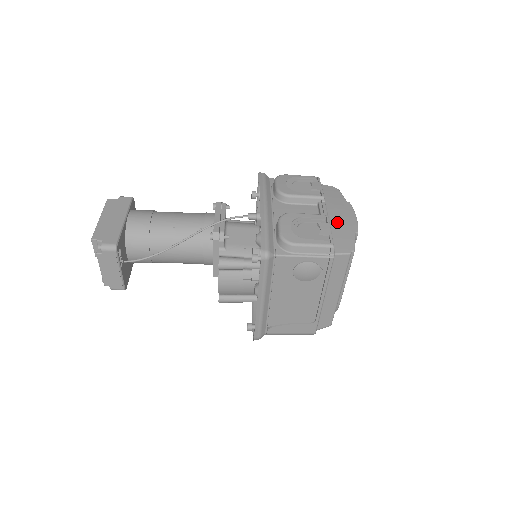
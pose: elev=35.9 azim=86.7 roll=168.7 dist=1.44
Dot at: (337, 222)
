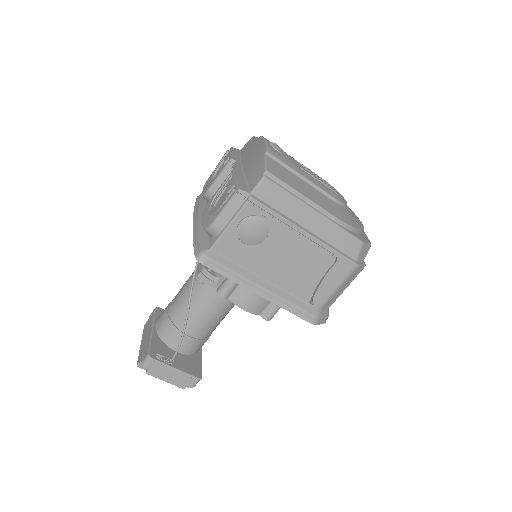
Dot at: (249, 164)
